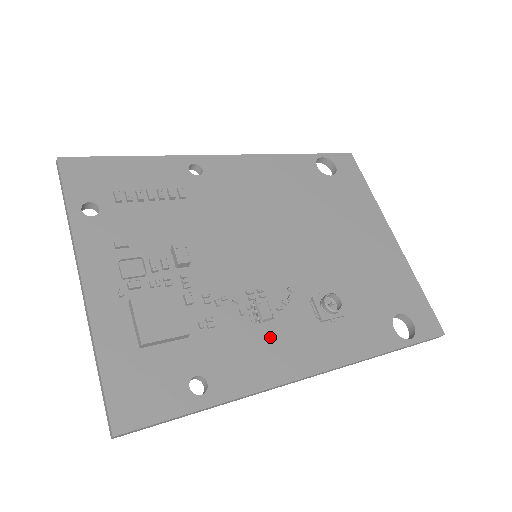
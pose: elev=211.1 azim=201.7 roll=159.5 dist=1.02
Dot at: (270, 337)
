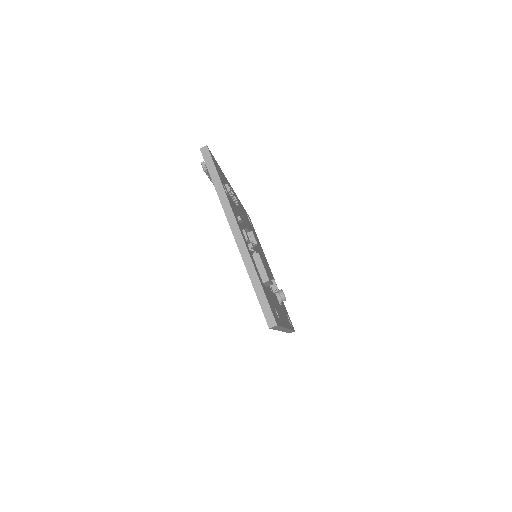
Dot at: occluded
